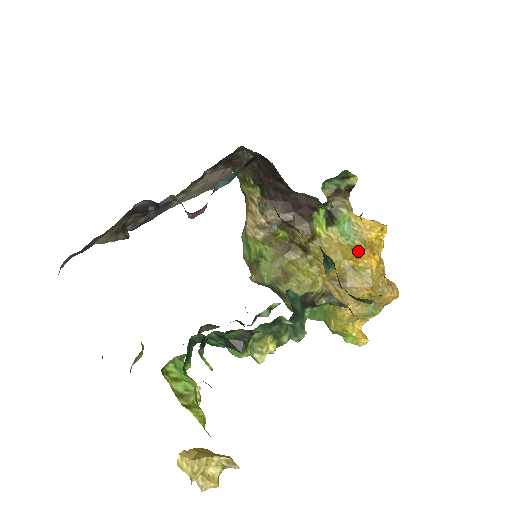
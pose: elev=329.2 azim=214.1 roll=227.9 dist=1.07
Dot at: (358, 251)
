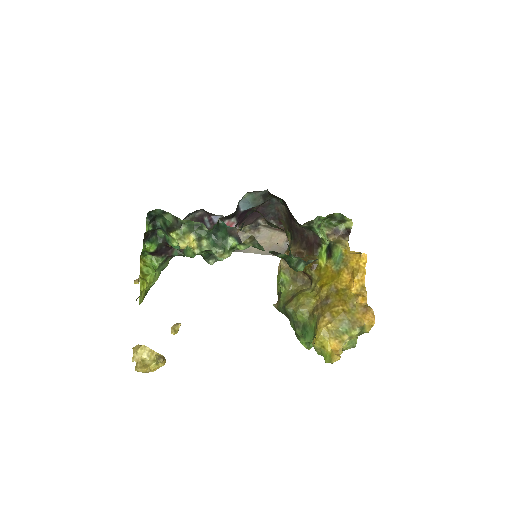
Dot at: (342, 274)
